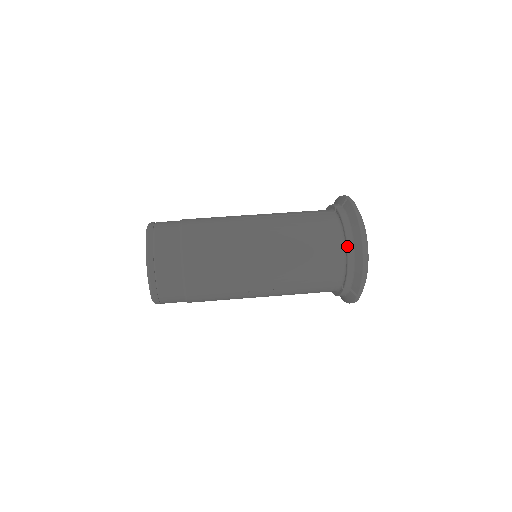
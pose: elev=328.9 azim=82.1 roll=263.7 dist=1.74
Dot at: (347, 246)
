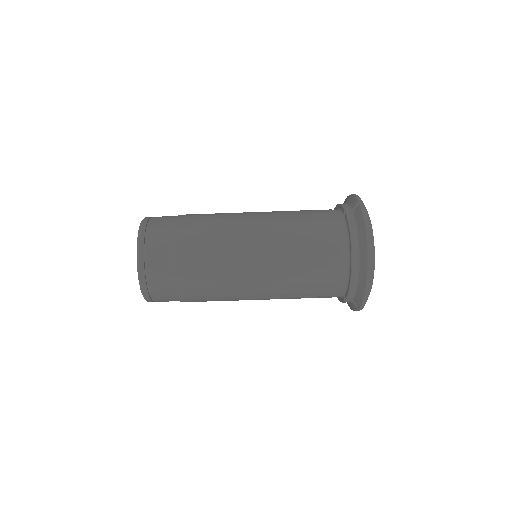
Dot at: (352, 261)
